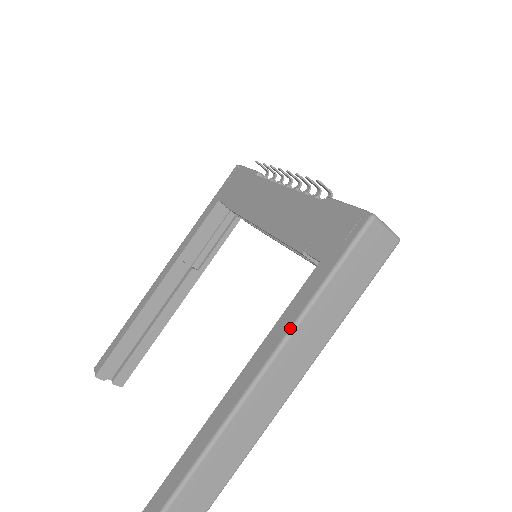
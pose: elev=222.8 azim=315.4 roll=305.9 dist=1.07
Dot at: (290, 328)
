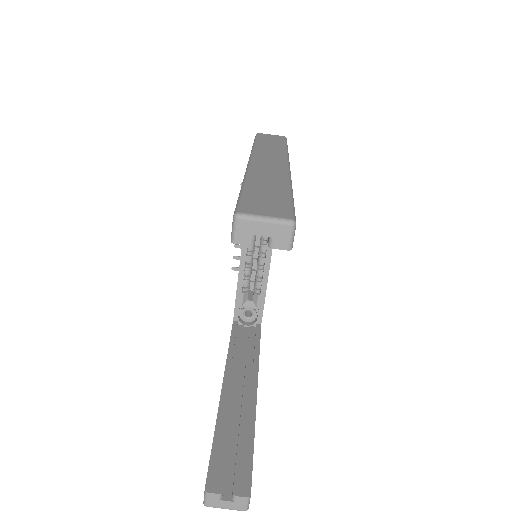
Dot at: occluded
